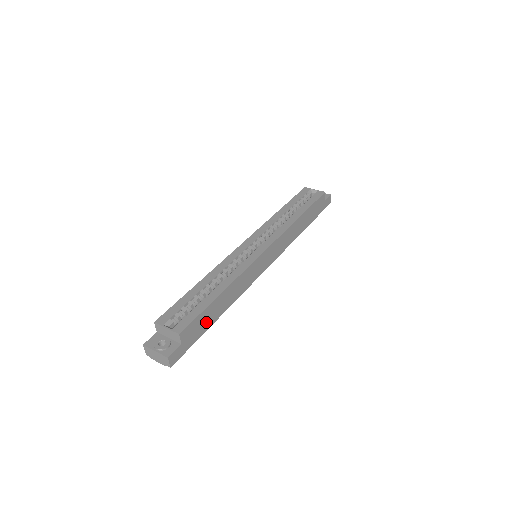
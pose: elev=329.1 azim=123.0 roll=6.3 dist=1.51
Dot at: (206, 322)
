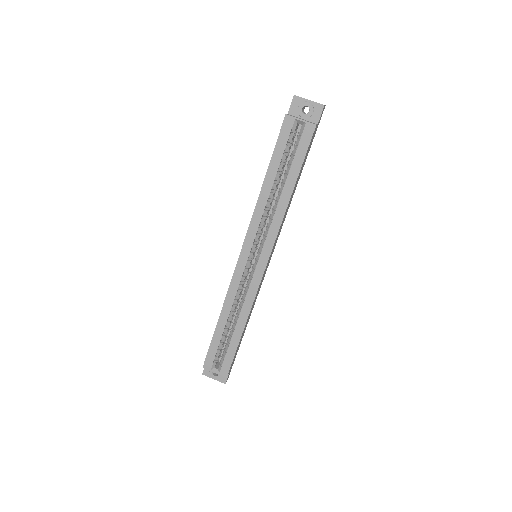
Dot at: occluded
